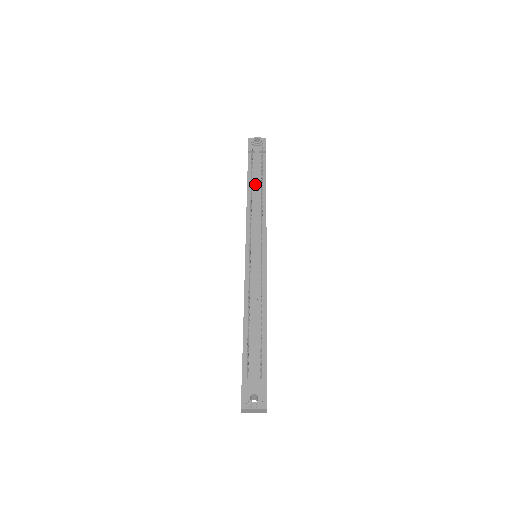
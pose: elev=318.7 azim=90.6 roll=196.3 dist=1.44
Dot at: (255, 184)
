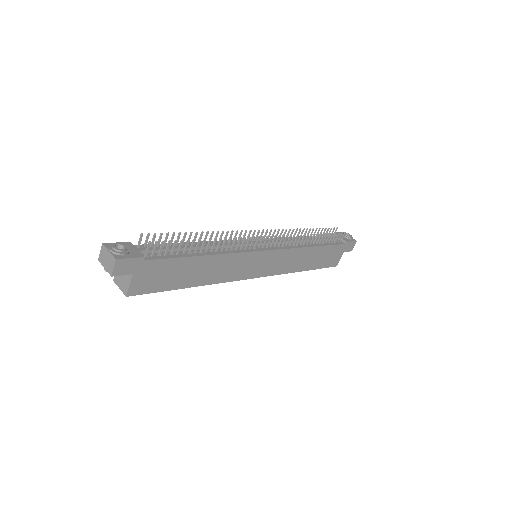
Dot at: occluded
